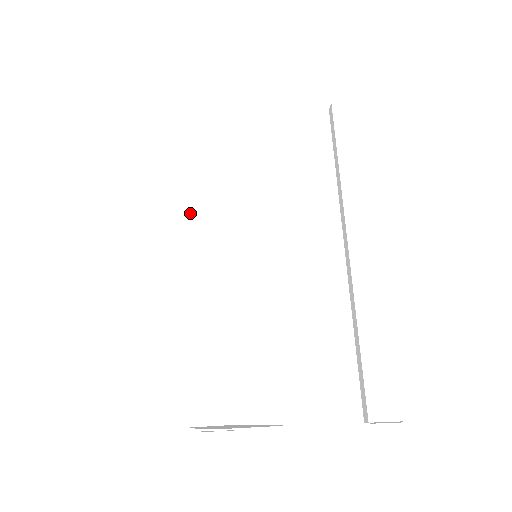
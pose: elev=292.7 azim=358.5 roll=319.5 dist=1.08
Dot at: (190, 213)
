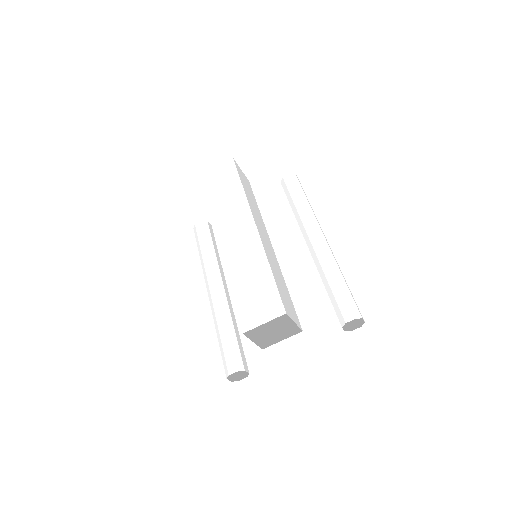
Dot at: (221, 226)
